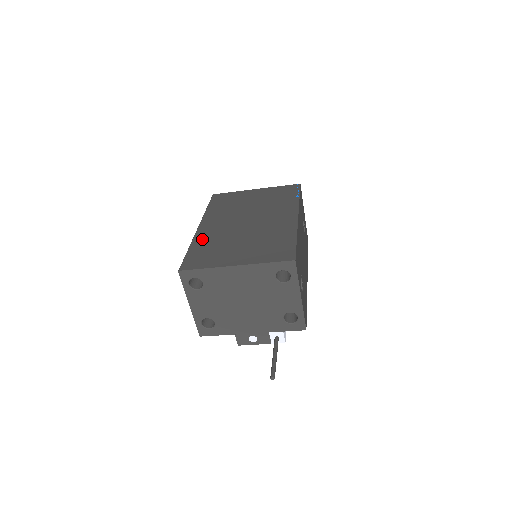
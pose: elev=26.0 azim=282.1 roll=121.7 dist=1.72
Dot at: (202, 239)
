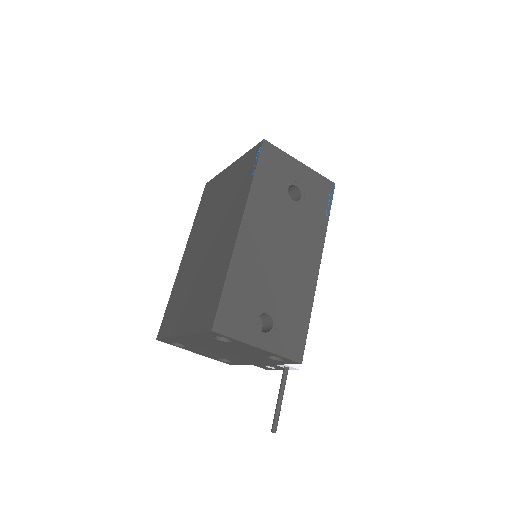
Dot at: (178, 281)
